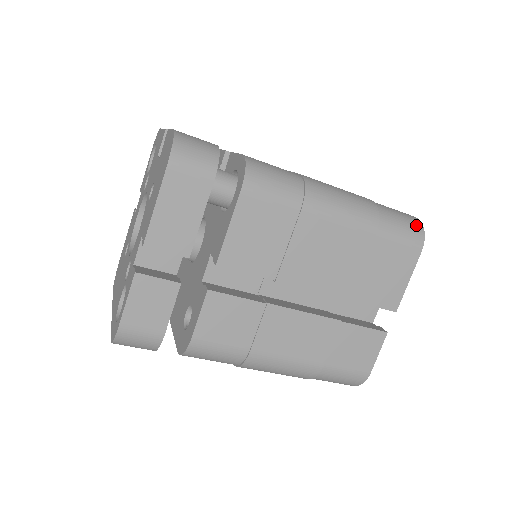
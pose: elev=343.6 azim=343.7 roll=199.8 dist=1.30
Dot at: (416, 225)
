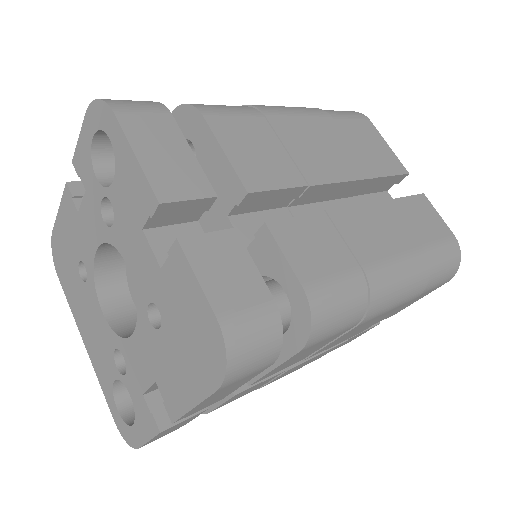
Dot at: (456, 261)
